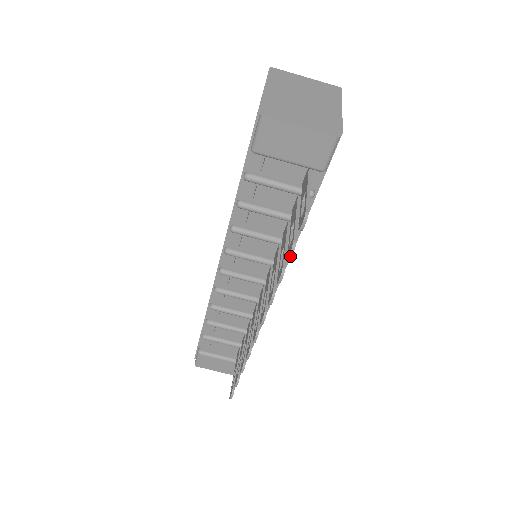
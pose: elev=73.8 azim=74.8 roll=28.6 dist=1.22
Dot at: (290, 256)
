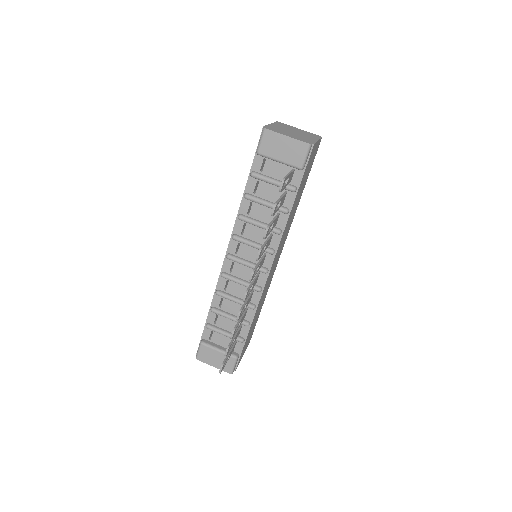
Dot at: (272, 213)
